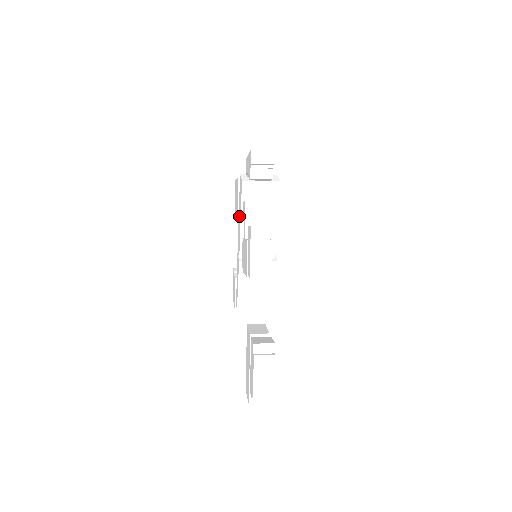
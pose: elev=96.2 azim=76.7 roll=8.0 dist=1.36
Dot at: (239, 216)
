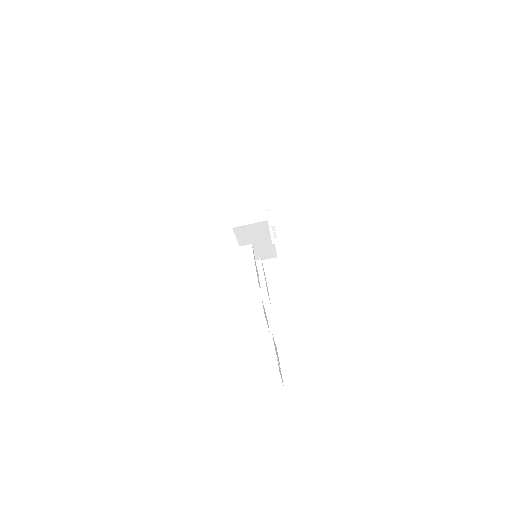
Dot at: occluded
